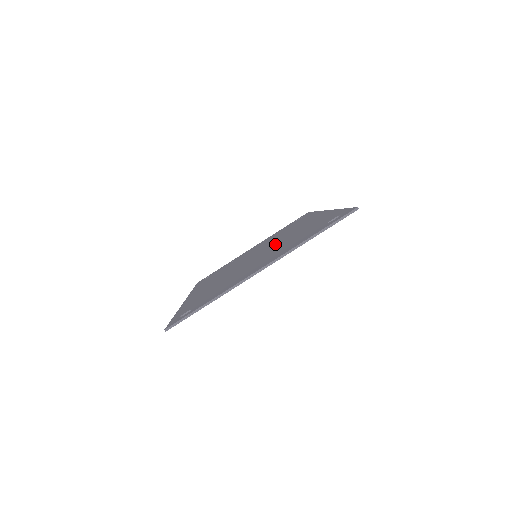
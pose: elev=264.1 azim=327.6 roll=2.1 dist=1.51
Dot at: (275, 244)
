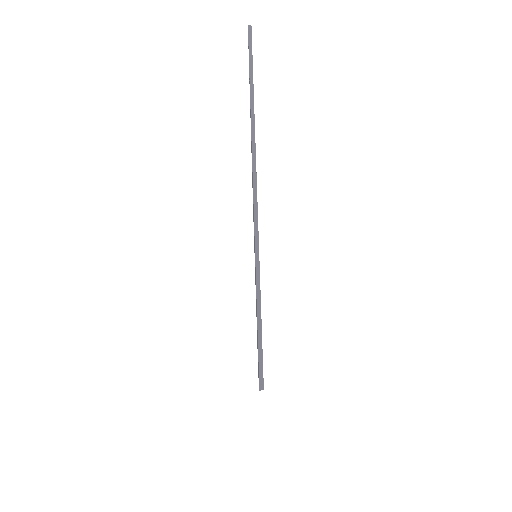
Dot at: occluded
